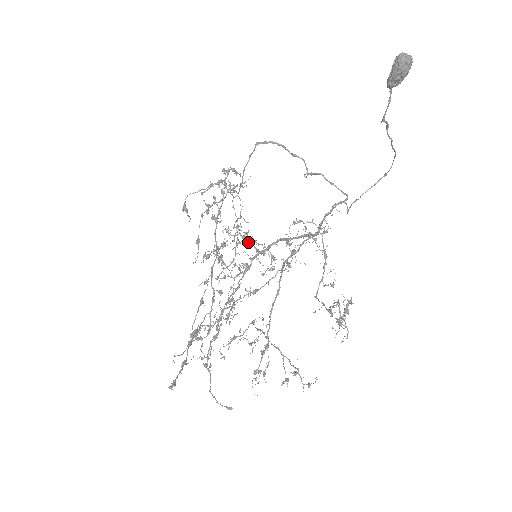
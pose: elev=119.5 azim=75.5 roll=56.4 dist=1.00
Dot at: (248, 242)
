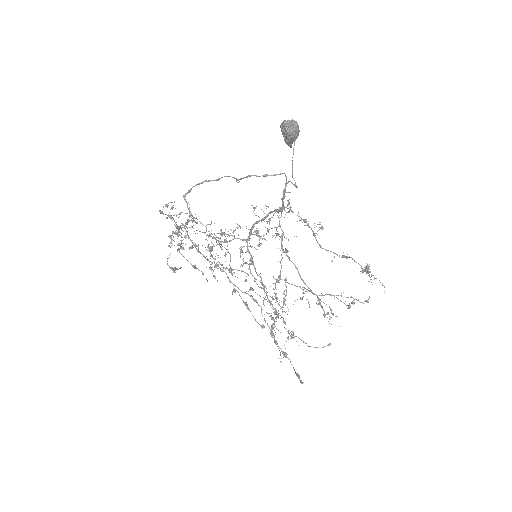
Dot at: occluded
